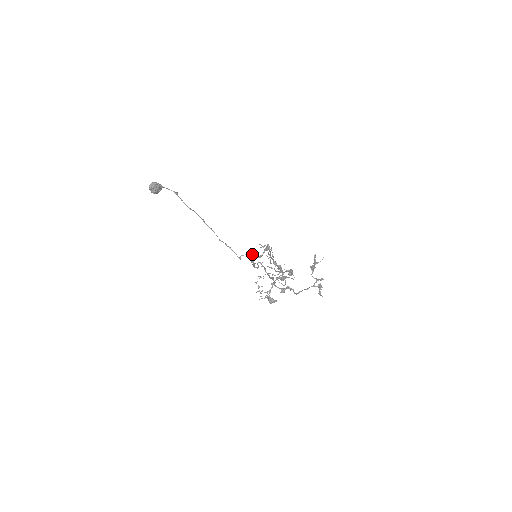
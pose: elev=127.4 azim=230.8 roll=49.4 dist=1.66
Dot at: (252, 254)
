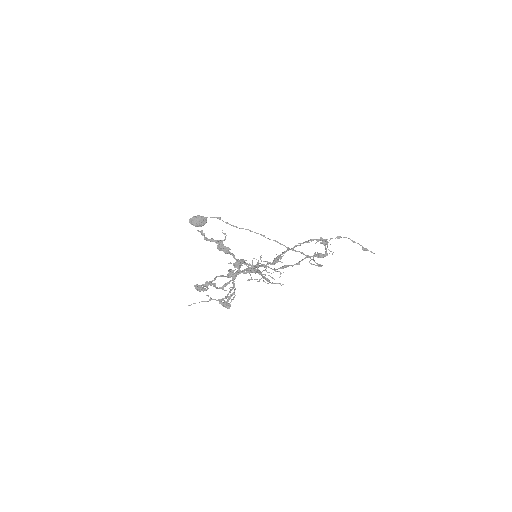
Dot at: occluded
